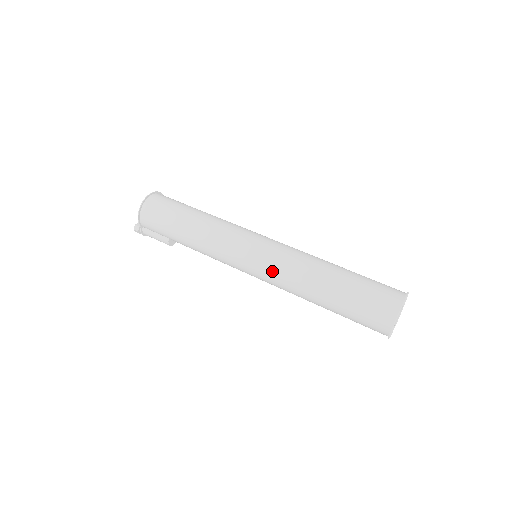
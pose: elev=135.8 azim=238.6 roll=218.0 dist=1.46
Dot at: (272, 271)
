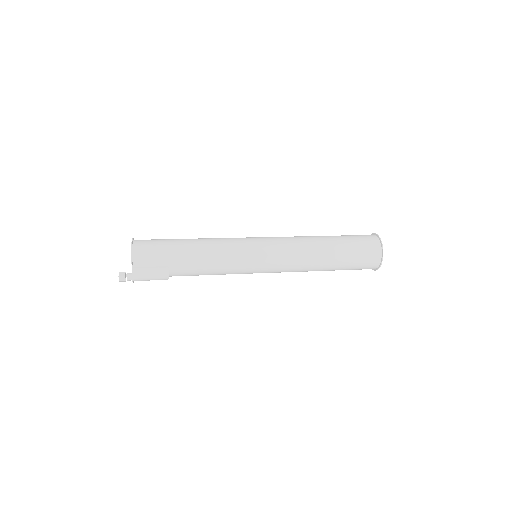
Dot at: (284, 246)
